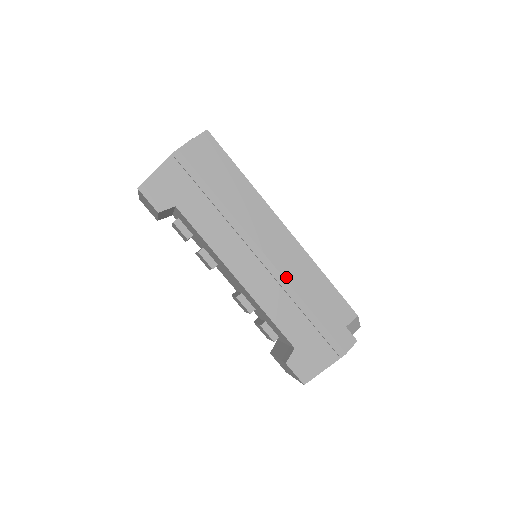
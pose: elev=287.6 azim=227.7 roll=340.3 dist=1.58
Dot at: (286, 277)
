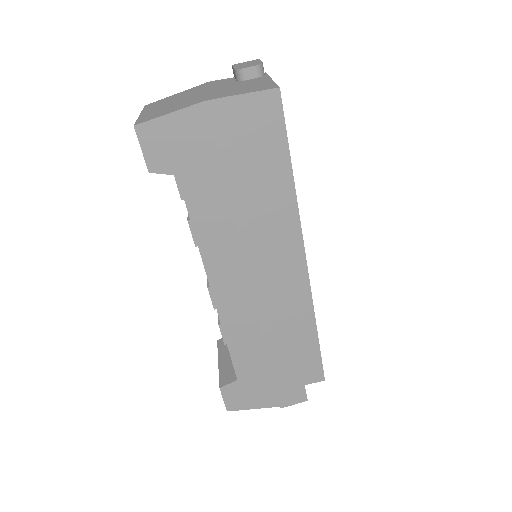
Dot at: (271, 316)
